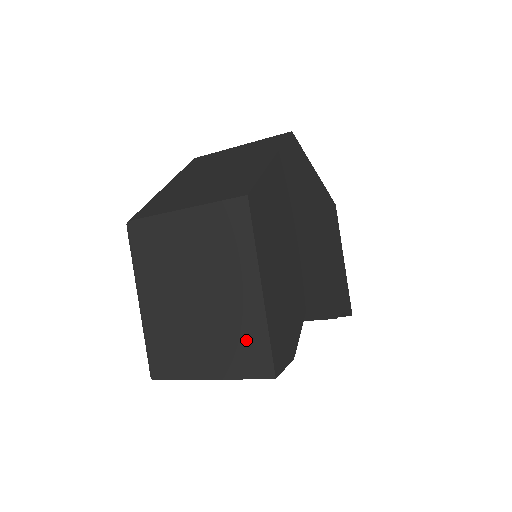
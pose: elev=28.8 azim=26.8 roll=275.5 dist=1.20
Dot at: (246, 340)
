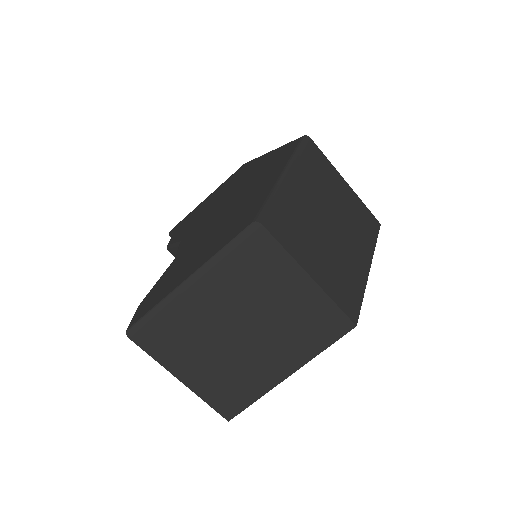
Dot at: (239, 388)
